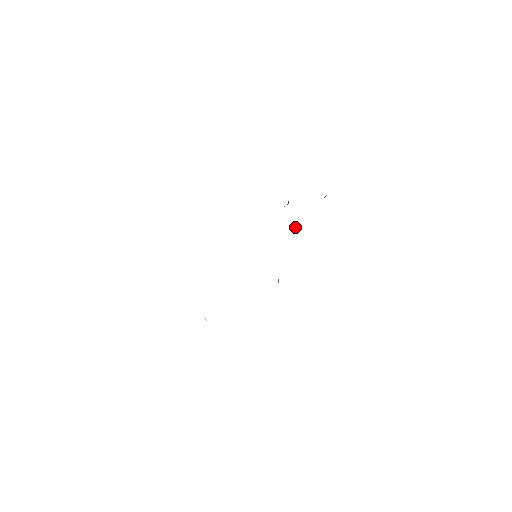
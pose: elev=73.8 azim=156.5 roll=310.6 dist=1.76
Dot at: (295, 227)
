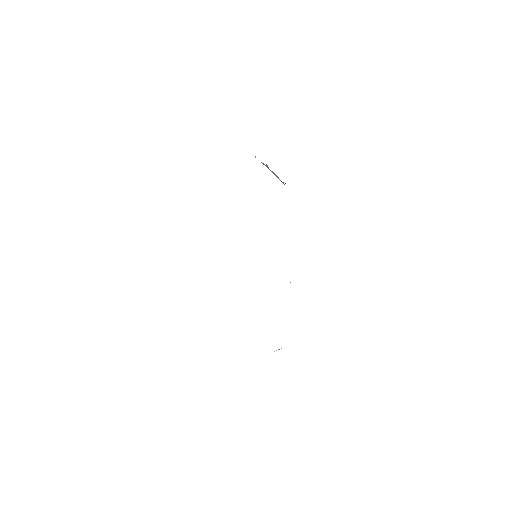
Dot at: occluded
